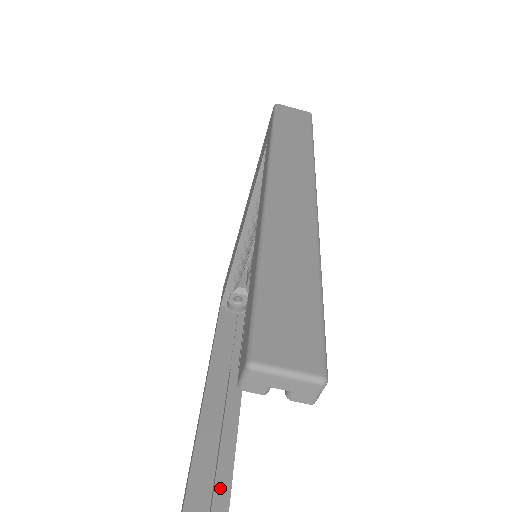
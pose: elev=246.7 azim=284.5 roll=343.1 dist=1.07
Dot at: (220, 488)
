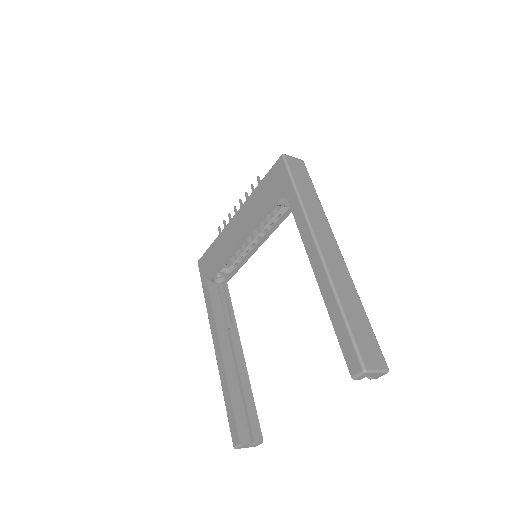
Dot at: (250, 408)
